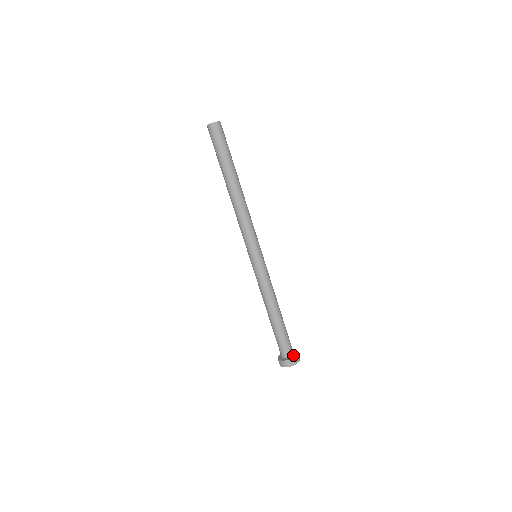
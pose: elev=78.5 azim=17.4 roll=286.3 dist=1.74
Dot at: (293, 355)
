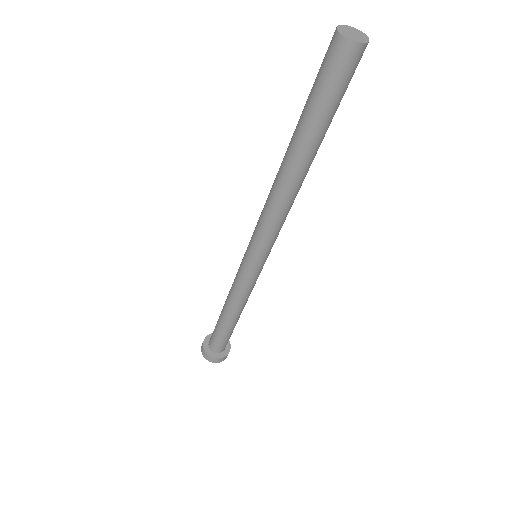
Dot at: (219, 353)
